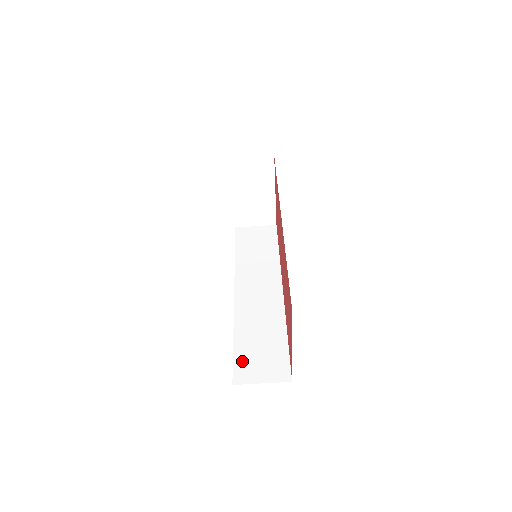
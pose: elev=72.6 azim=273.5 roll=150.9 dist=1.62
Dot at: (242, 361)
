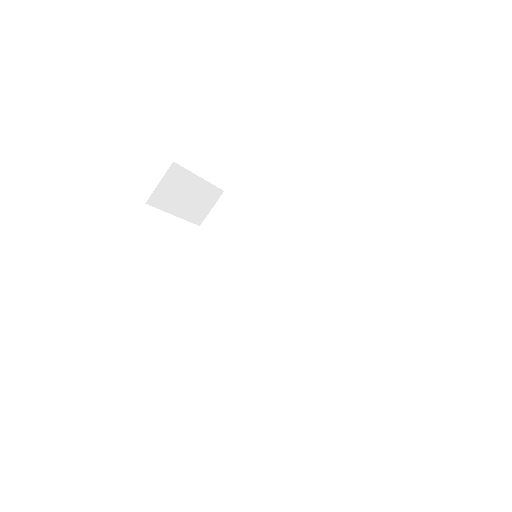
Dot at: (329, 332)
